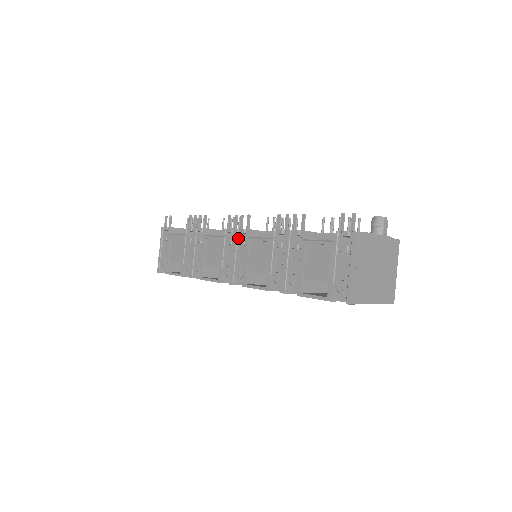
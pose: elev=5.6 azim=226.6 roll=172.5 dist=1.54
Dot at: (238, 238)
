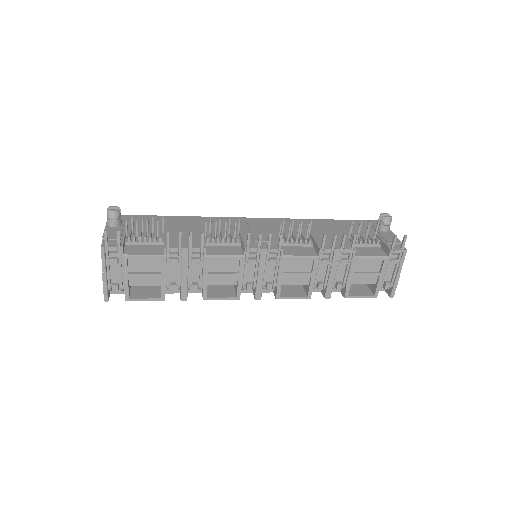
Dot at: (266, 257)
